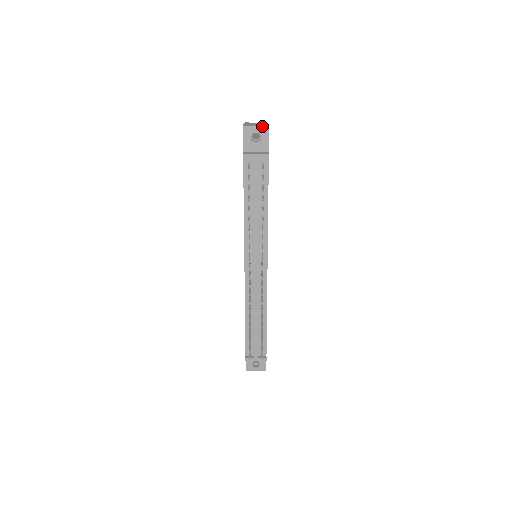
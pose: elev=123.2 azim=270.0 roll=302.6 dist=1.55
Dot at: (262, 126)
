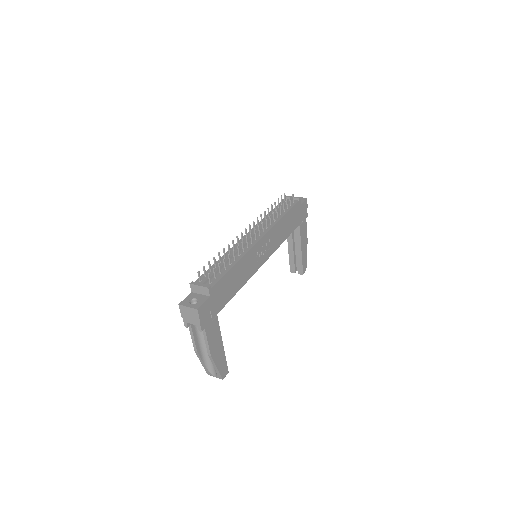
Dot at: (303, 198)
